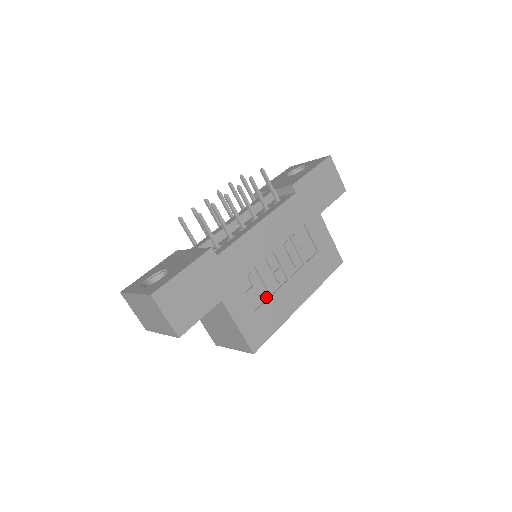
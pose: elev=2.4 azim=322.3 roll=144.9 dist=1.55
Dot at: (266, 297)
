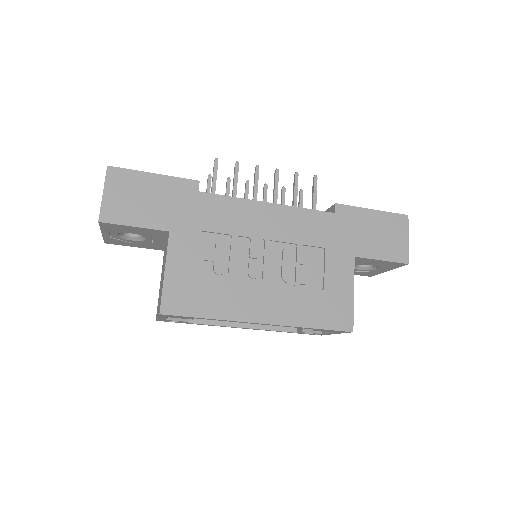
Dot at: (222, 276)
